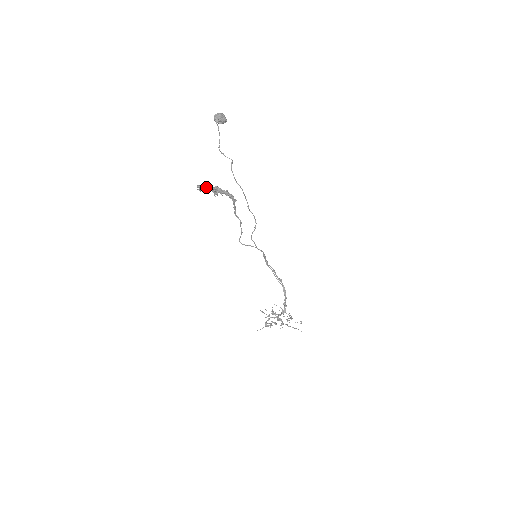
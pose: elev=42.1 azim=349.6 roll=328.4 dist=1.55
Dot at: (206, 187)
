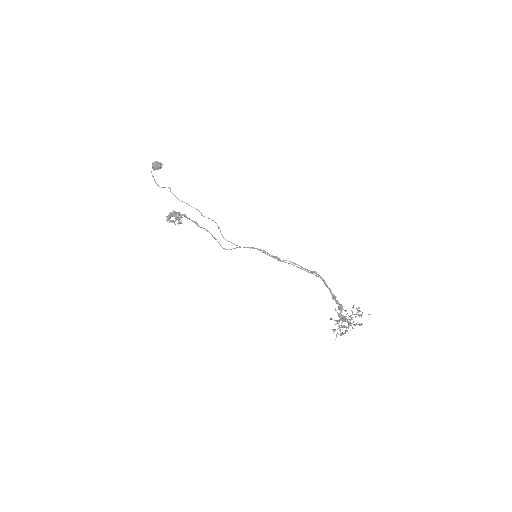
Dot at: (168, 218)
